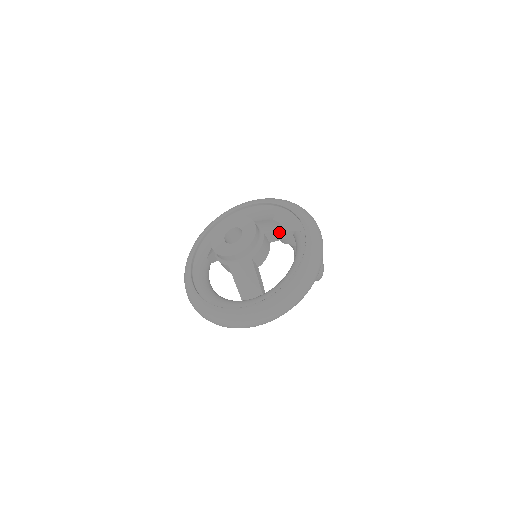
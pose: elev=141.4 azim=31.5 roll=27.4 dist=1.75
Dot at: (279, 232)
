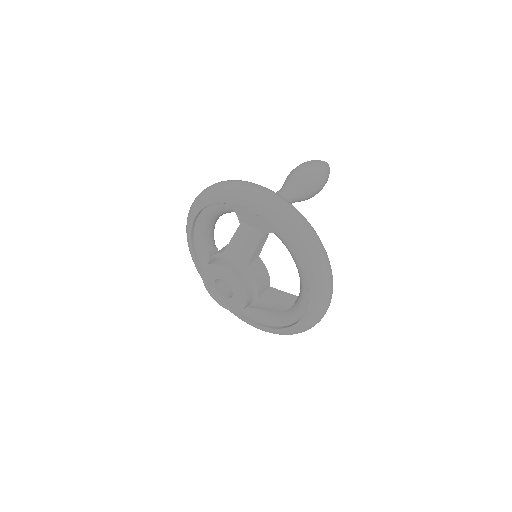
Dot at: (258, 245)
